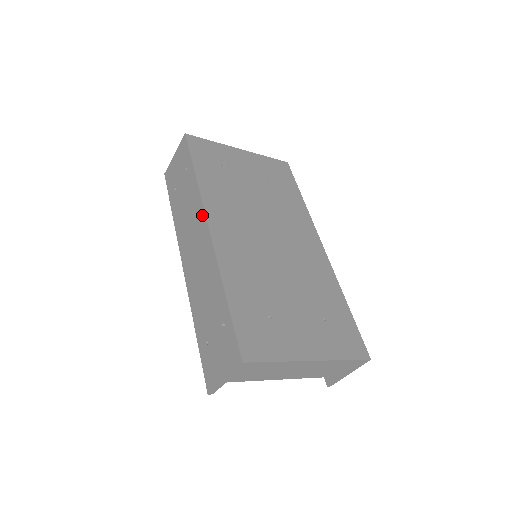
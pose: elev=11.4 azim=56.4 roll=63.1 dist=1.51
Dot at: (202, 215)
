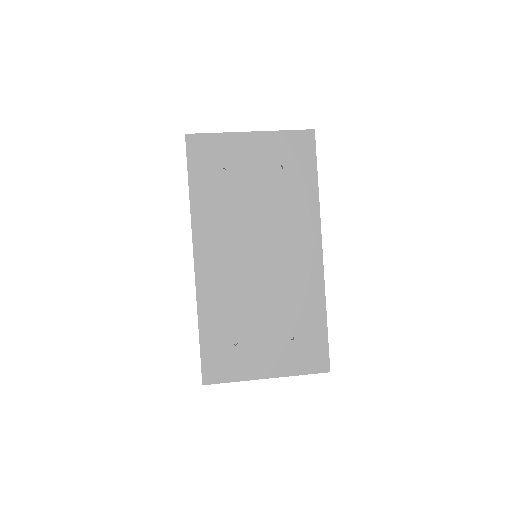
Dot at: (192, 242)
